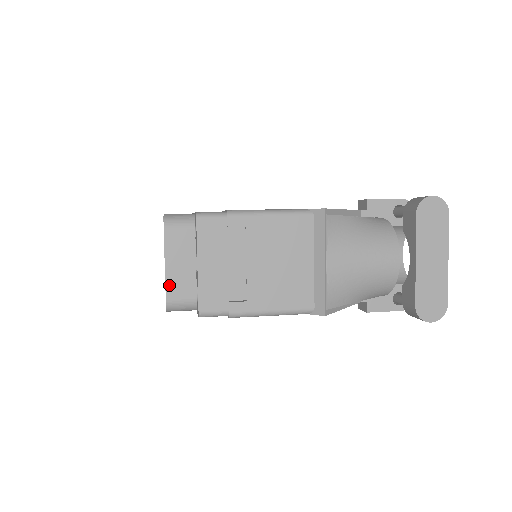
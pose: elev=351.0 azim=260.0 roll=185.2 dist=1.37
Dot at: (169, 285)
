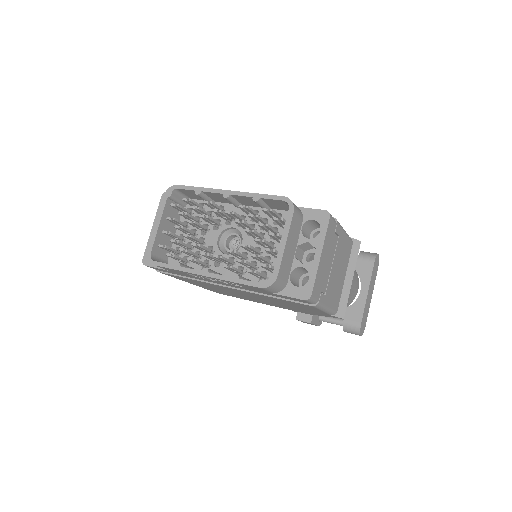
Dot at: (282, 264)
